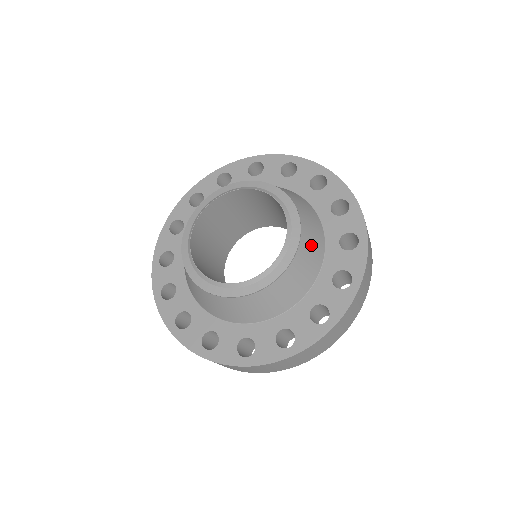
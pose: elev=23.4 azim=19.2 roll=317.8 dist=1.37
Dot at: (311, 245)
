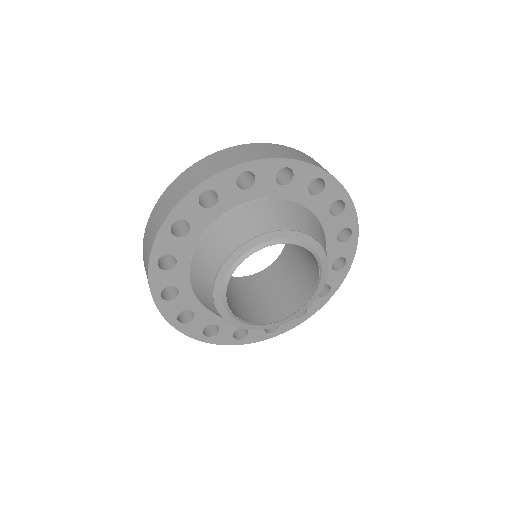
Dot at: occluded
